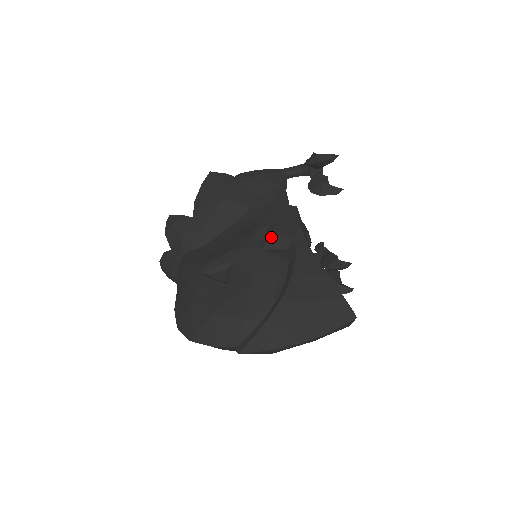
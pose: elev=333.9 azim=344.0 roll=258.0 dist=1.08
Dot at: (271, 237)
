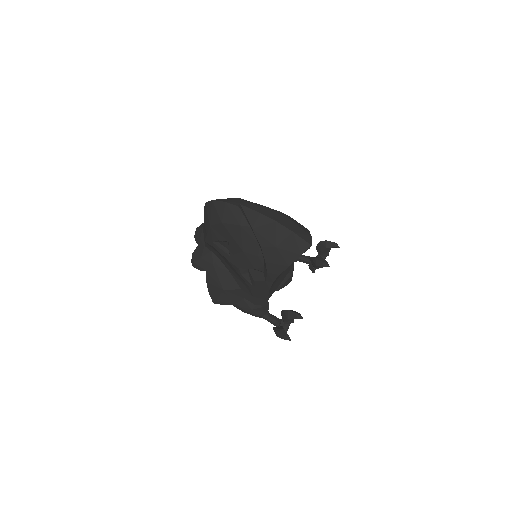
Dot at: occluded
